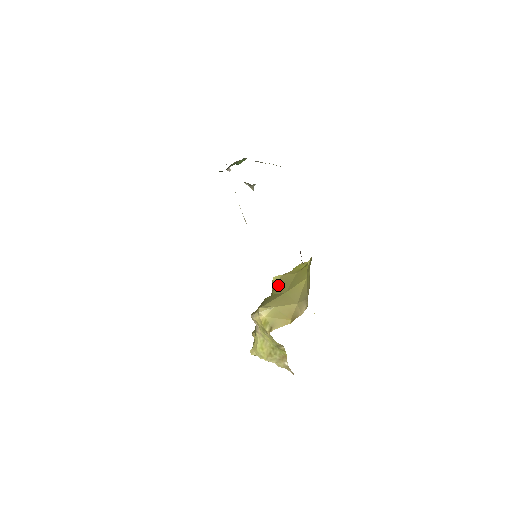
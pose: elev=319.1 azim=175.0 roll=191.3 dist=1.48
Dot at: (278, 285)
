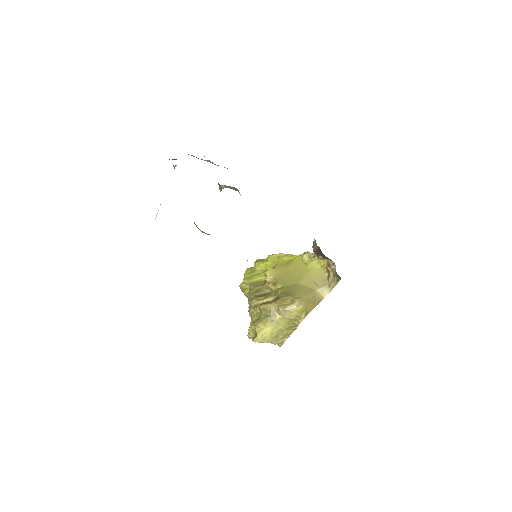
Dot at: (280, 278)
